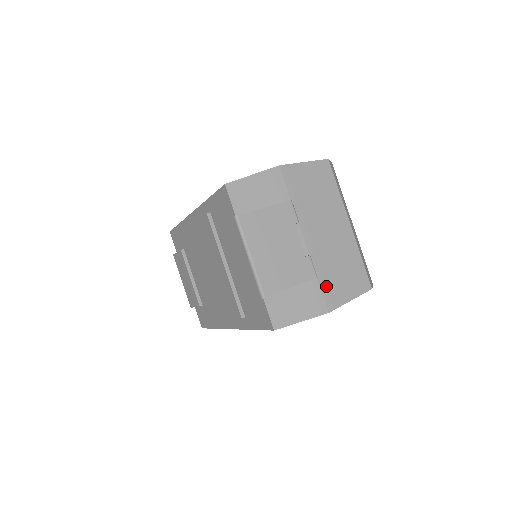
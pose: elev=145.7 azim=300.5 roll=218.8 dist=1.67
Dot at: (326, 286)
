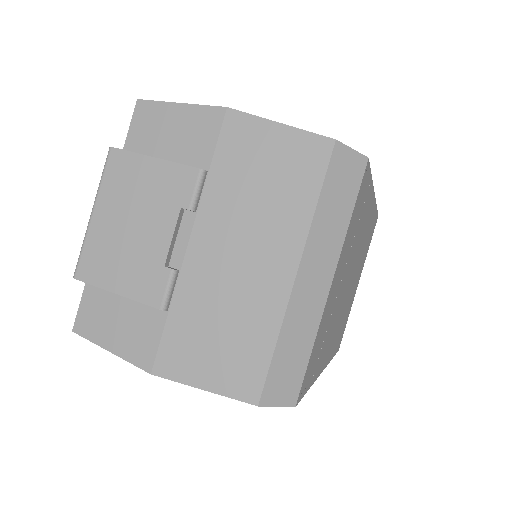
Dot at: (175, 334)
